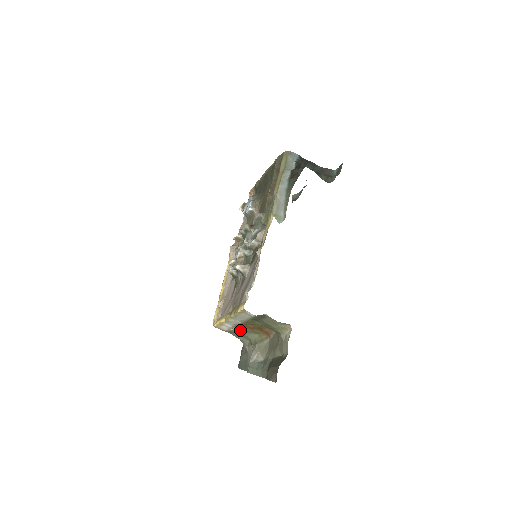
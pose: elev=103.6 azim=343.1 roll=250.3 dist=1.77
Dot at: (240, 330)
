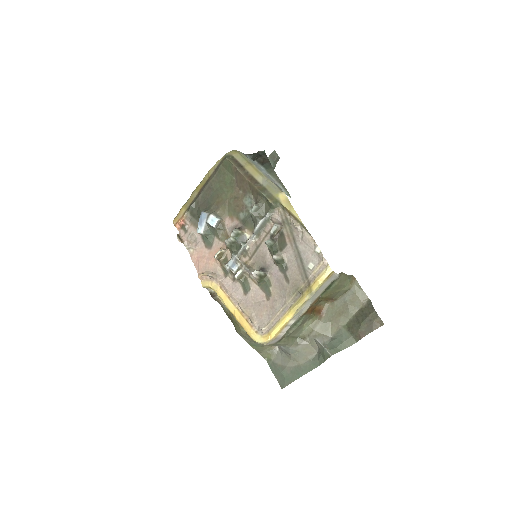
Dot at: (296, 325)
